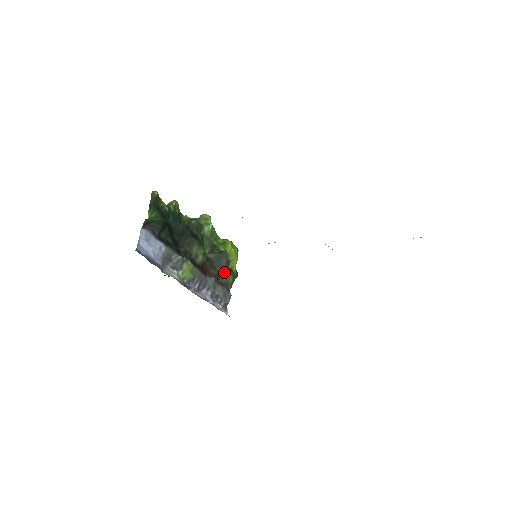
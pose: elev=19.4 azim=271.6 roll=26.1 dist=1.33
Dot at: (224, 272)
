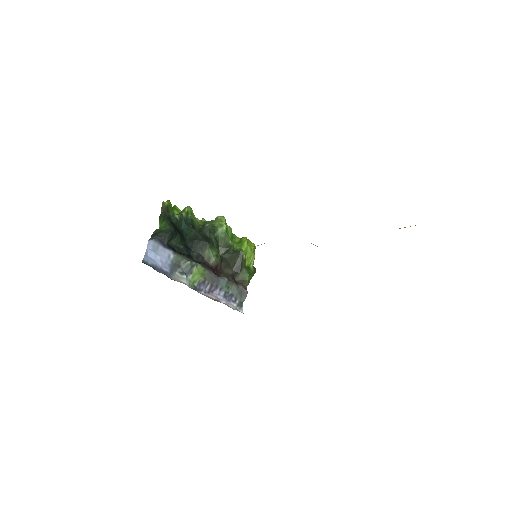
Dot at: (239, 271)
